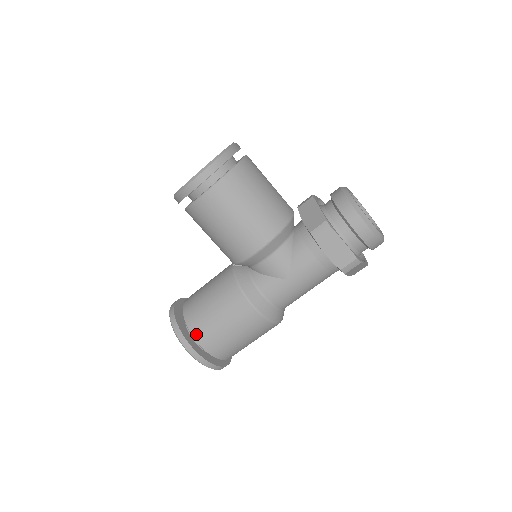
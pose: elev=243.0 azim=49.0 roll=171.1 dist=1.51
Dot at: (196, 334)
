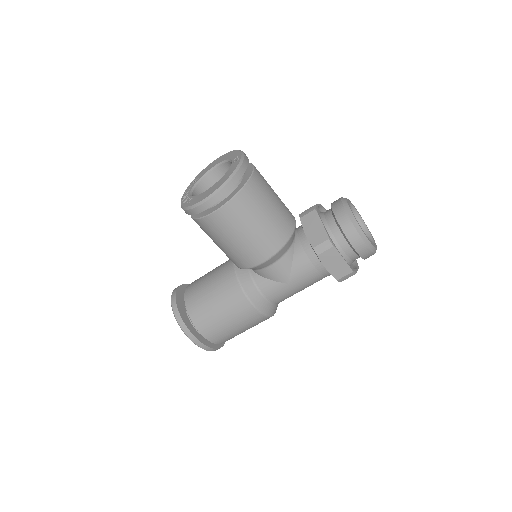
Dot at: (199, 326)
